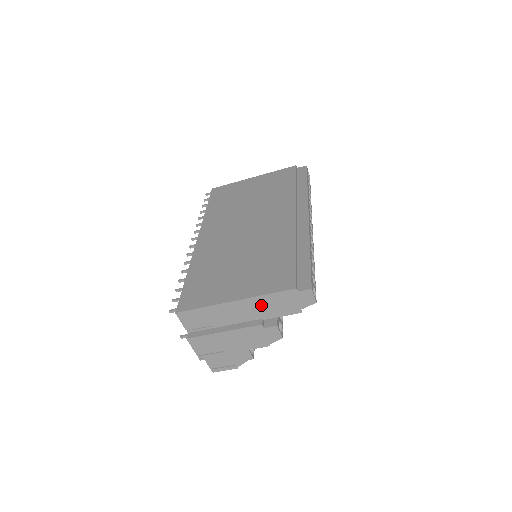
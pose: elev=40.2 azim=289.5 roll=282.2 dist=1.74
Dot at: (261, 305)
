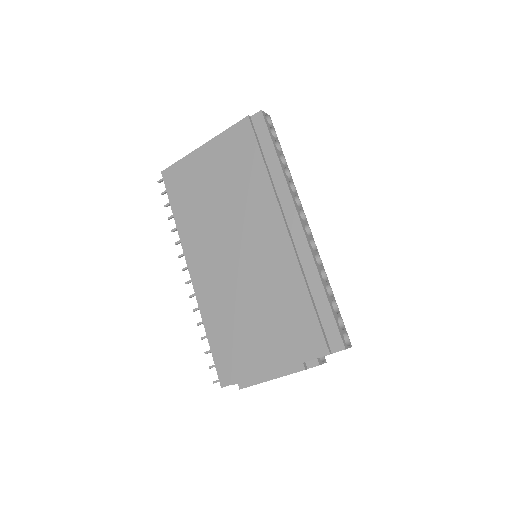
Dot at: occluded
